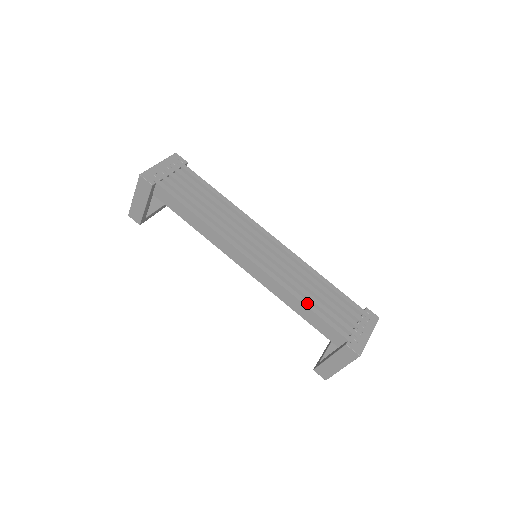
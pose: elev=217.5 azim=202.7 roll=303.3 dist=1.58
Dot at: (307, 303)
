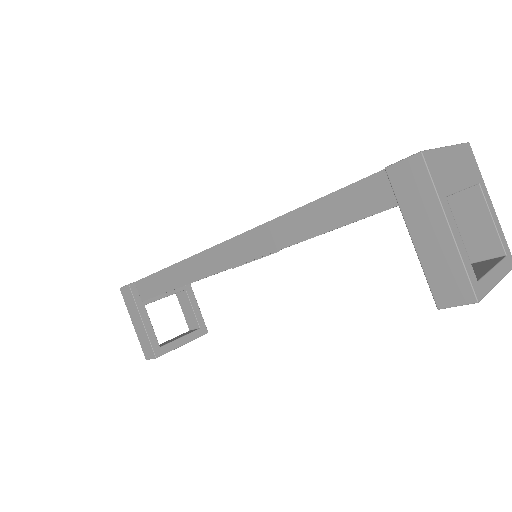
Dot at: (307, 205)
